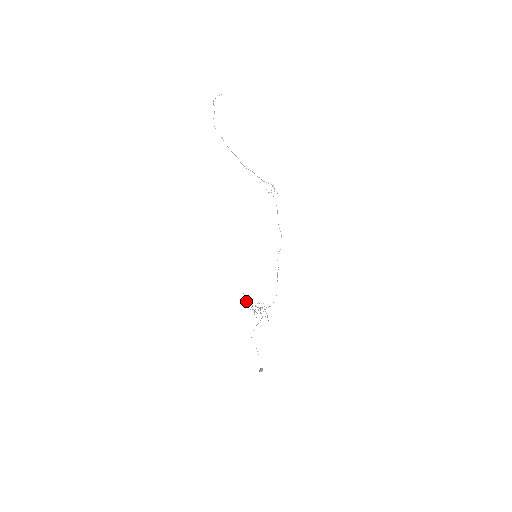
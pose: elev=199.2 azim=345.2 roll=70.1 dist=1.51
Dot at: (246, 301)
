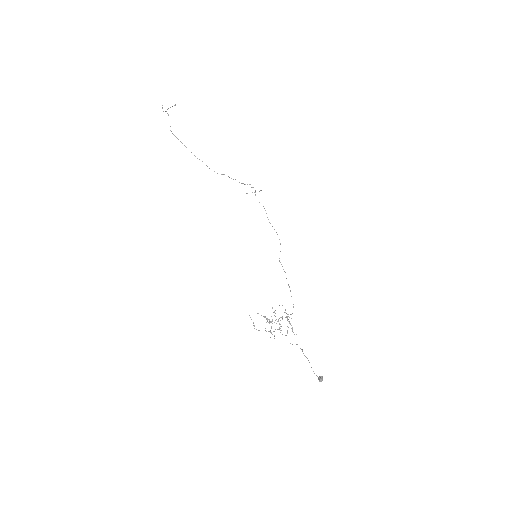
Dot at: (253, 323)
